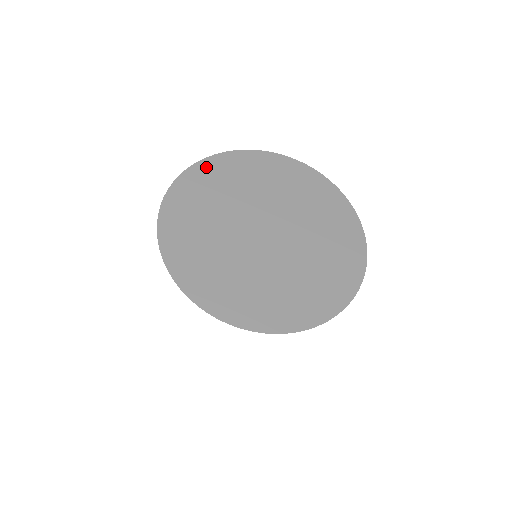
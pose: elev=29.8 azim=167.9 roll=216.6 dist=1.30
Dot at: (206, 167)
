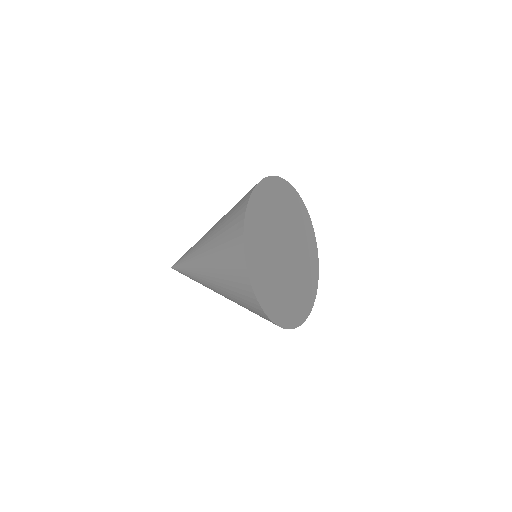
Dot at: (252, 209)
